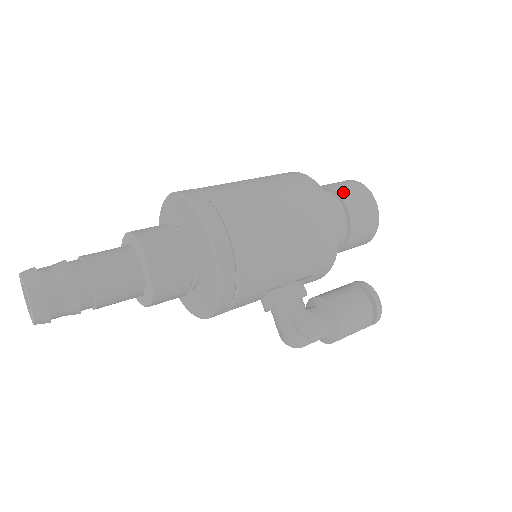
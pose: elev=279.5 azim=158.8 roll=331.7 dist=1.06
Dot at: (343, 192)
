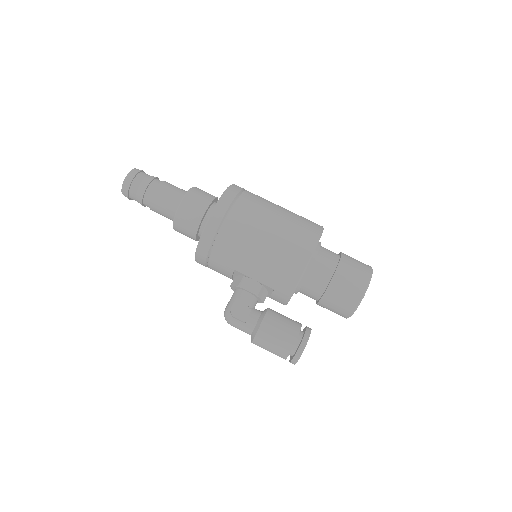
Dot at: (346, 262)
